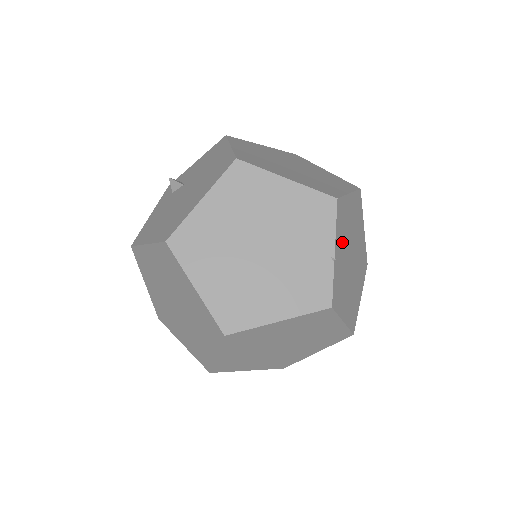
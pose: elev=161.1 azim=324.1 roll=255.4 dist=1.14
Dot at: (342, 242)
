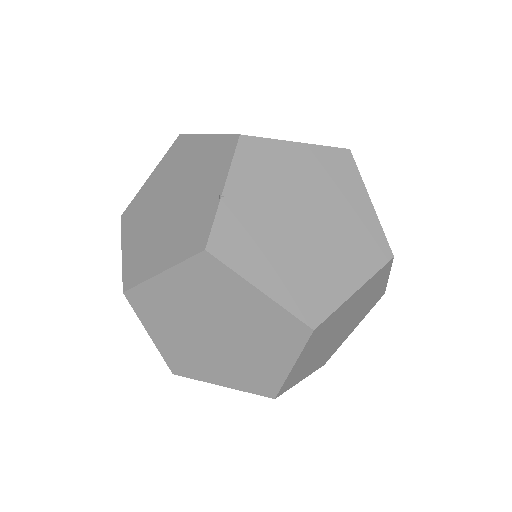
Dot at: (259, 188)
